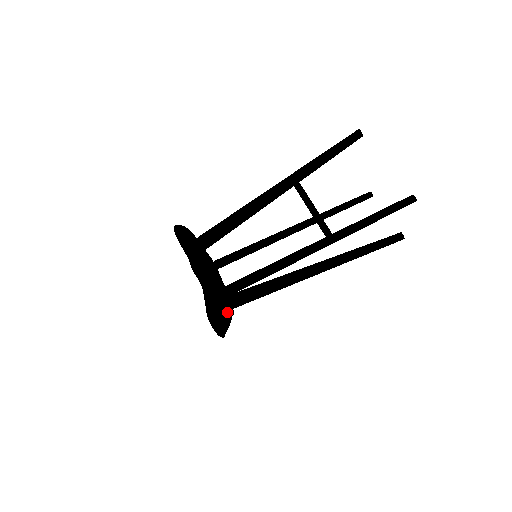
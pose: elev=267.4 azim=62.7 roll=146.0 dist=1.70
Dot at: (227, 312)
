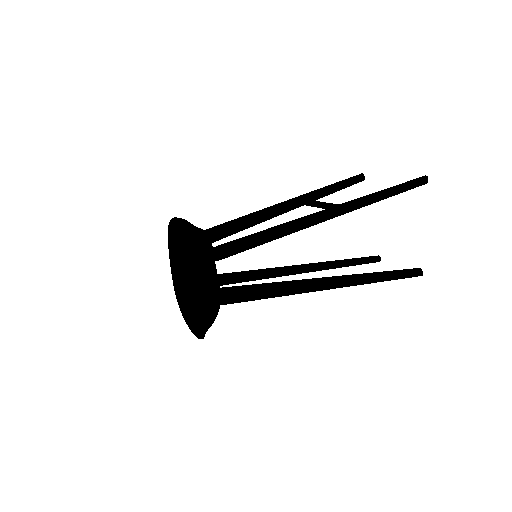
Dot at: (216, 279)
